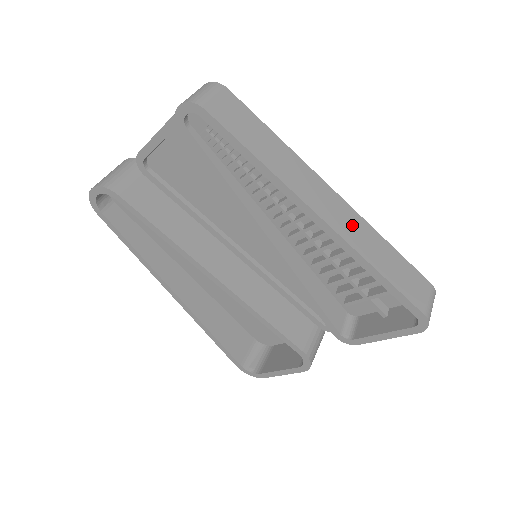
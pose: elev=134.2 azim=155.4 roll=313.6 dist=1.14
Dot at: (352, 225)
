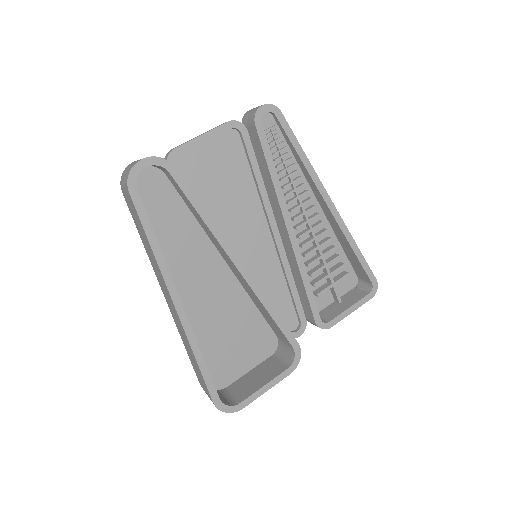
Dot at: occluded
